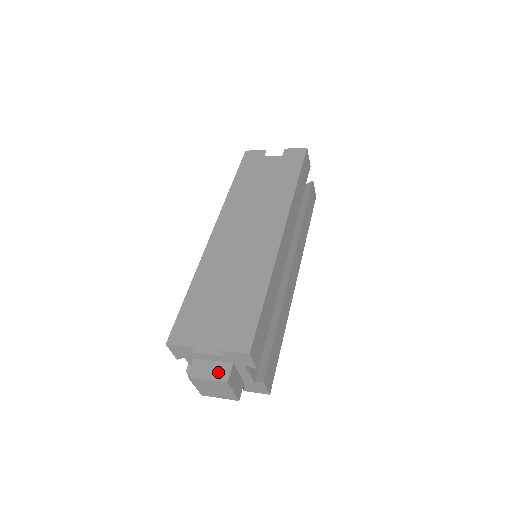
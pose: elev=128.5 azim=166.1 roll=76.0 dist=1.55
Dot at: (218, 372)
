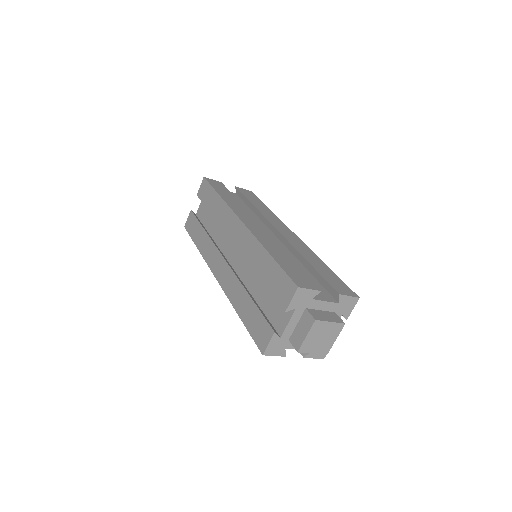
Dot at: (305, 324)
